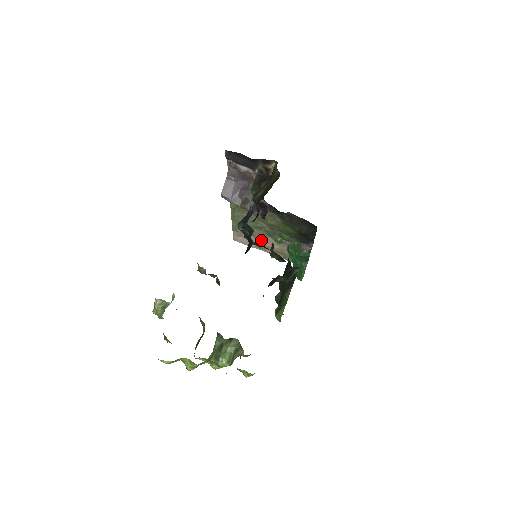
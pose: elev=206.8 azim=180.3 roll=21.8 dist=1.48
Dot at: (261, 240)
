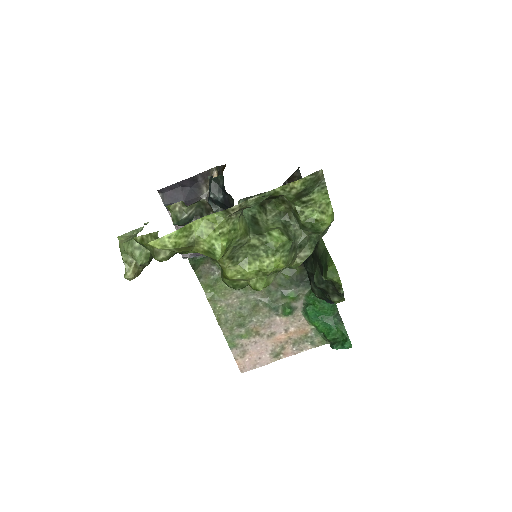
Dot at: (270, 334)
